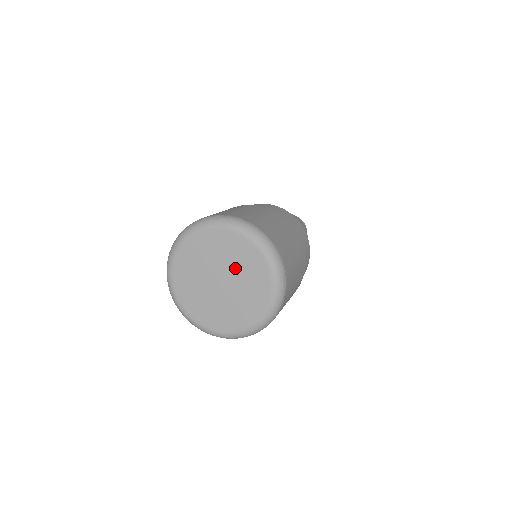
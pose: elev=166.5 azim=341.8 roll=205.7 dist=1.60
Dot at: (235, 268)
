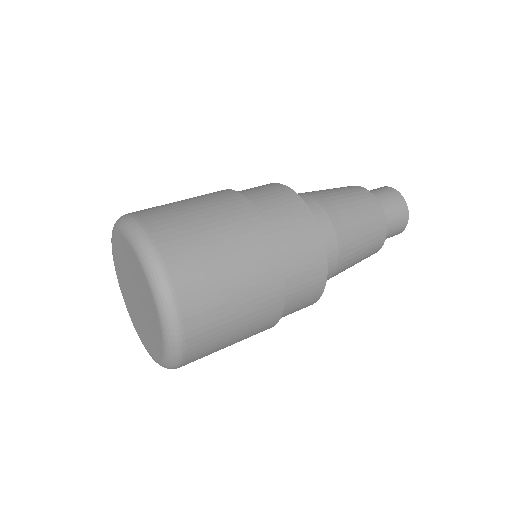
Dot at: (136, 281)
